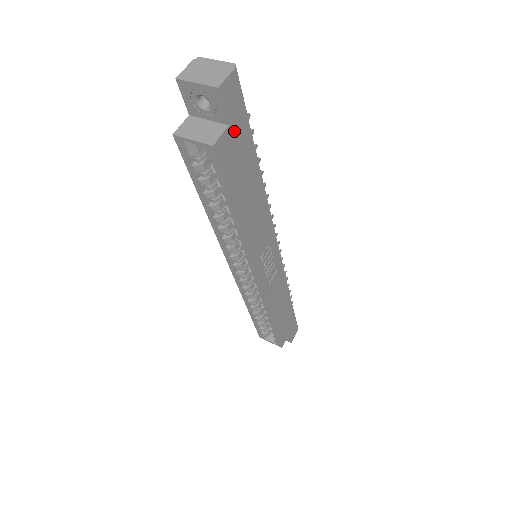
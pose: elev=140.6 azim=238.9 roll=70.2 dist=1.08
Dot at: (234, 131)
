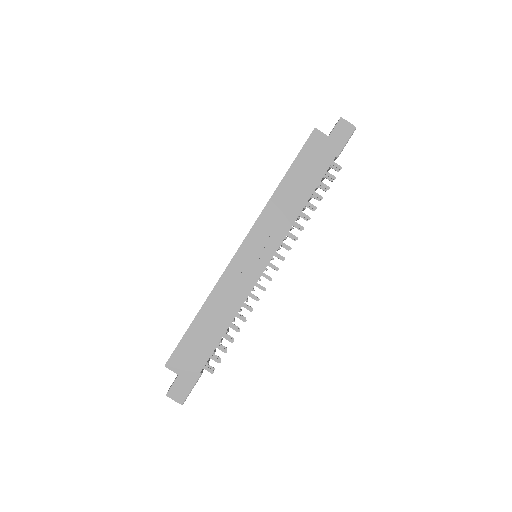
Dot at: (328, 143)
